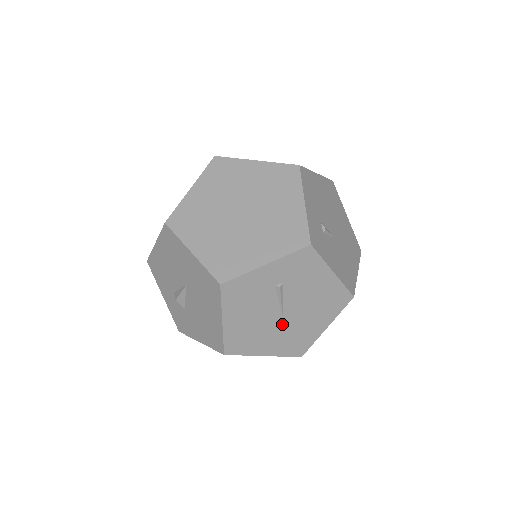
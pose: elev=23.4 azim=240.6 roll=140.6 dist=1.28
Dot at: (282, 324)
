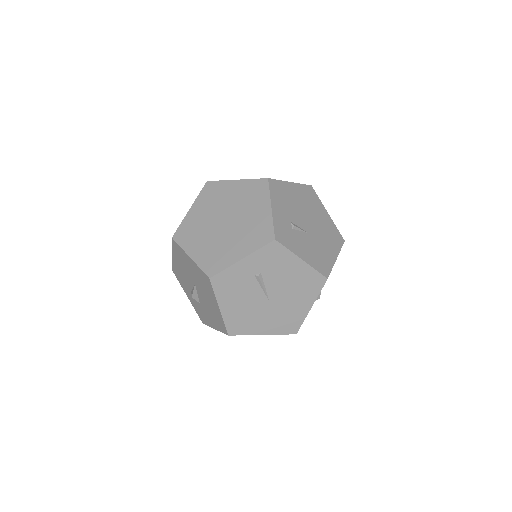
Dot at: (270, 307)
